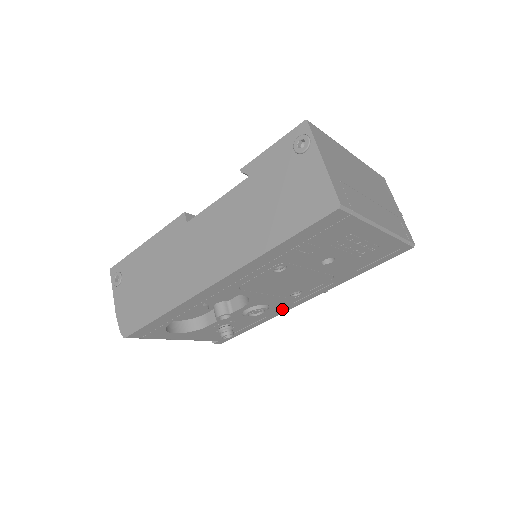
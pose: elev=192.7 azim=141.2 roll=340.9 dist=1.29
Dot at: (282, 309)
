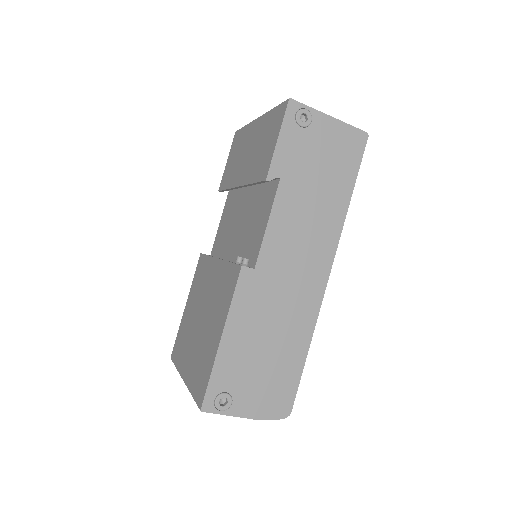
Dot at: occluded
